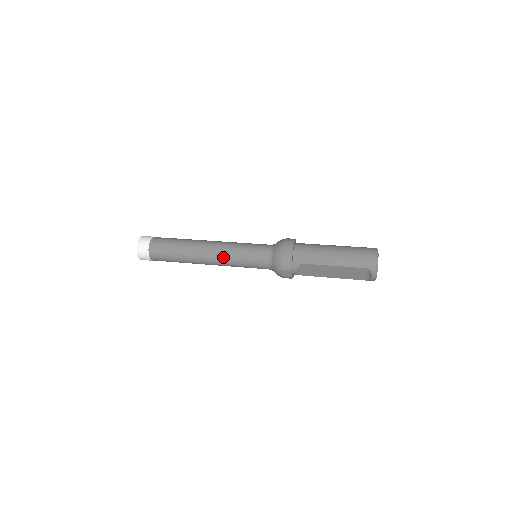
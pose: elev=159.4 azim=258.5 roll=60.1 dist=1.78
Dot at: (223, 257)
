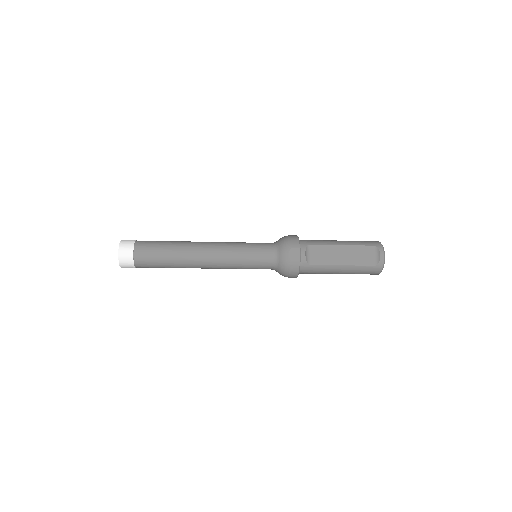
Dot at: (223, 246)
